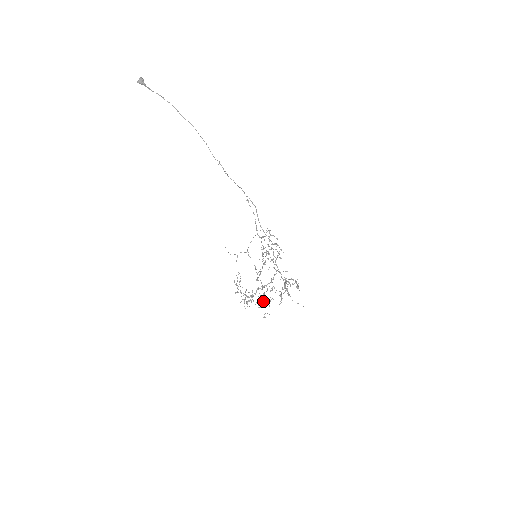
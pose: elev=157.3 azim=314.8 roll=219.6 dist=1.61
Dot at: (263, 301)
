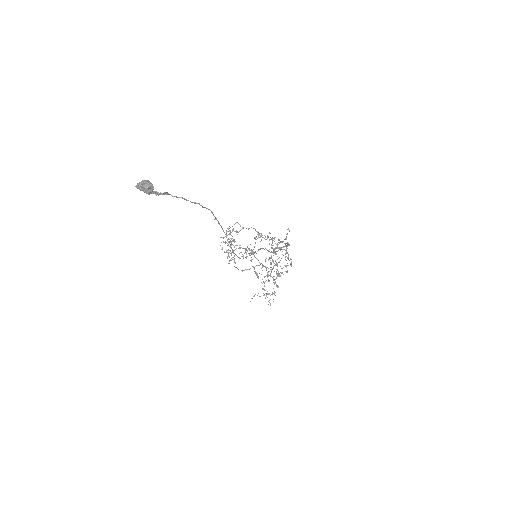
Dot at: (238, 269)
